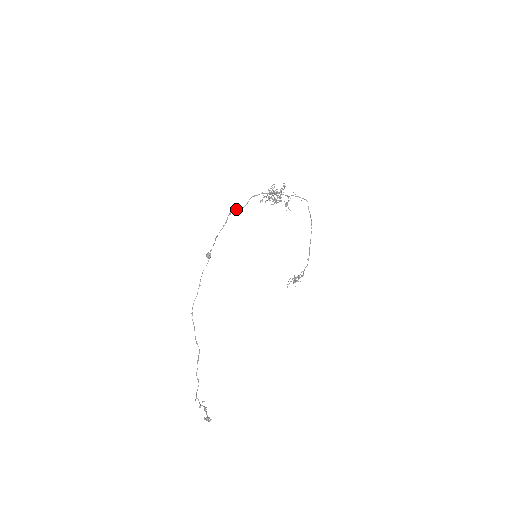
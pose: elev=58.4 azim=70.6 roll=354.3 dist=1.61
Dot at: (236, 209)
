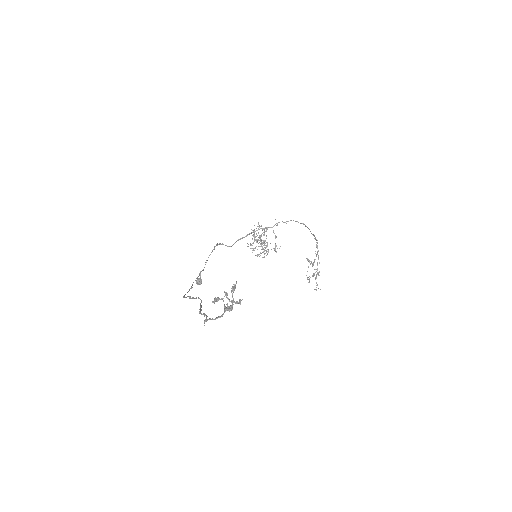
Dot at: (223, 244)
